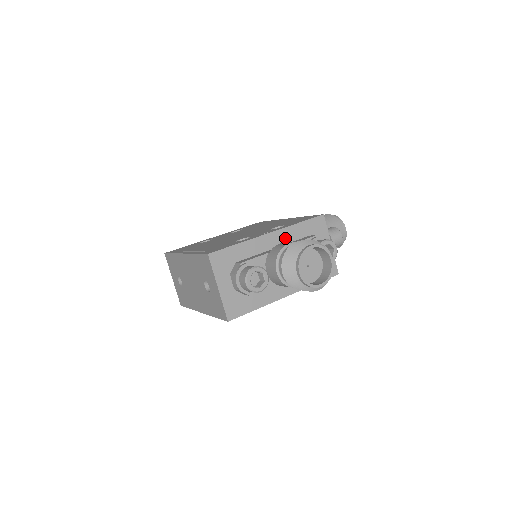
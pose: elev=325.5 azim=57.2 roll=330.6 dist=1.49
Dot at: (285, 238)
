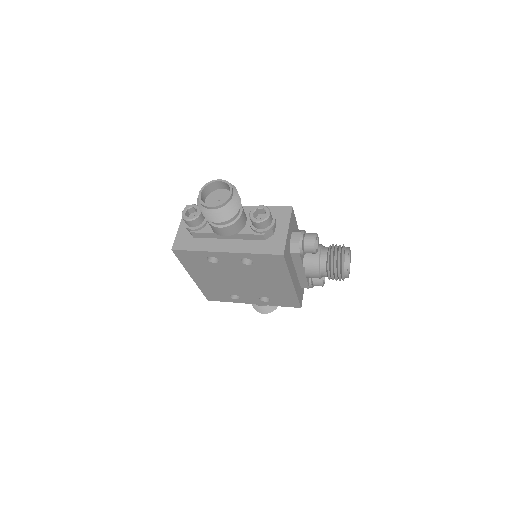
Dot at: occluded
